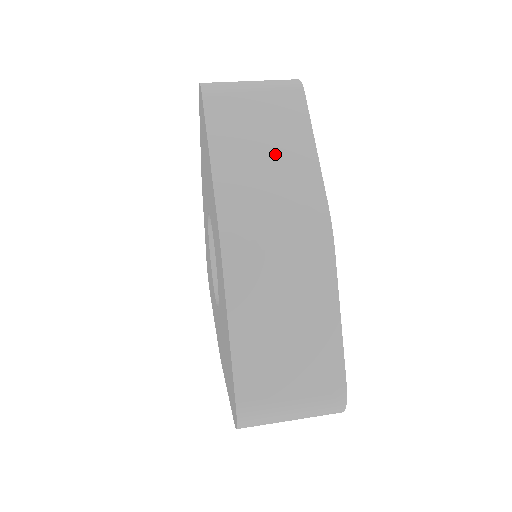
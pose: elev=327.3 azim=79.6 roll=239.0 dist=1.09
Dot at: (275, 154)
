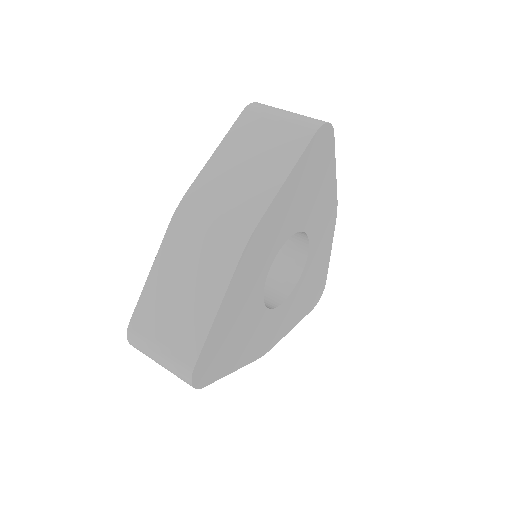
Dot at: (255, 169)
